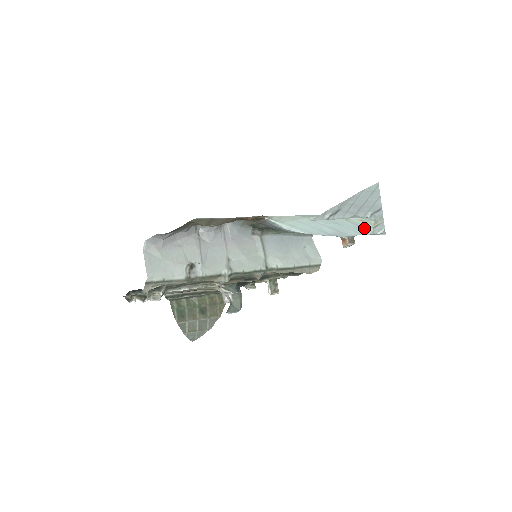
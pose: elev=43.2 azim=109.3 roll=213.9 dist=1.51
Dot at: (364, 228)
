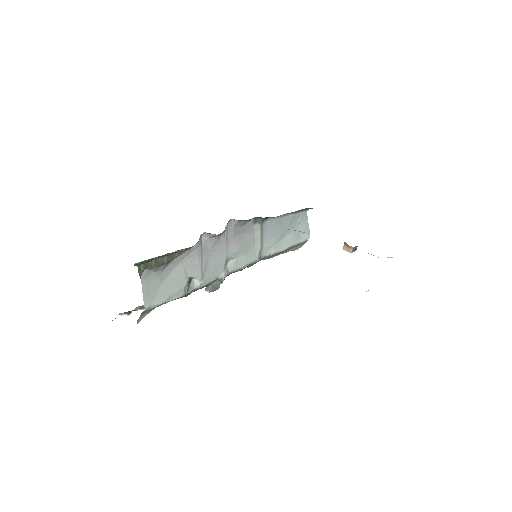
Dot at: (378, 257)
